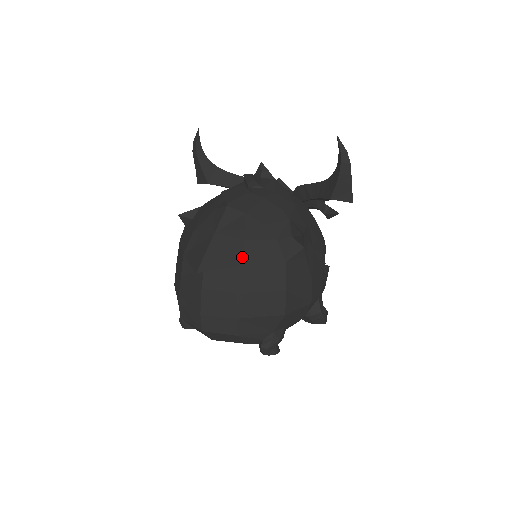
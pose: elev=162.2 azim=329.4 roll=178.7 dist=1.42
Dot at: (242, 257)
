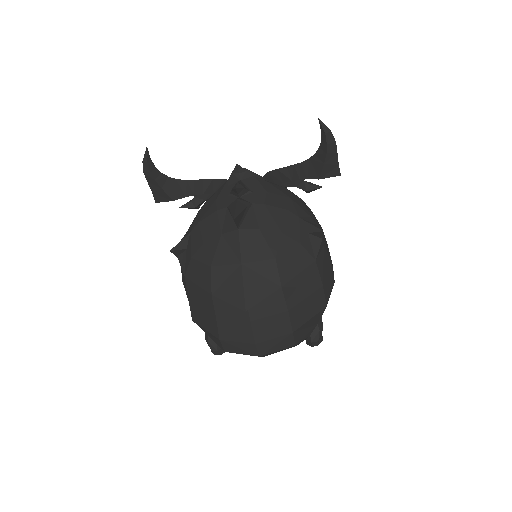
Dot at: (281, 276)
